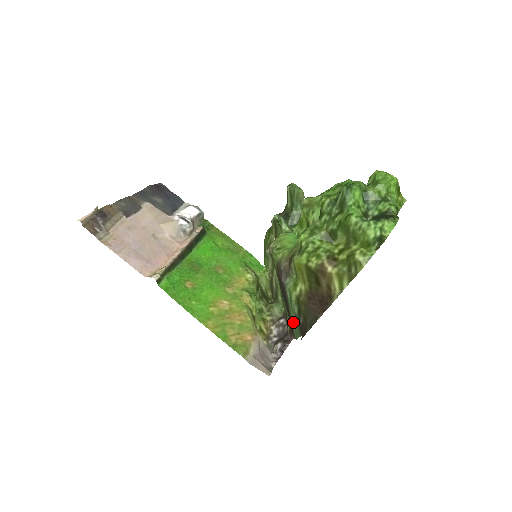
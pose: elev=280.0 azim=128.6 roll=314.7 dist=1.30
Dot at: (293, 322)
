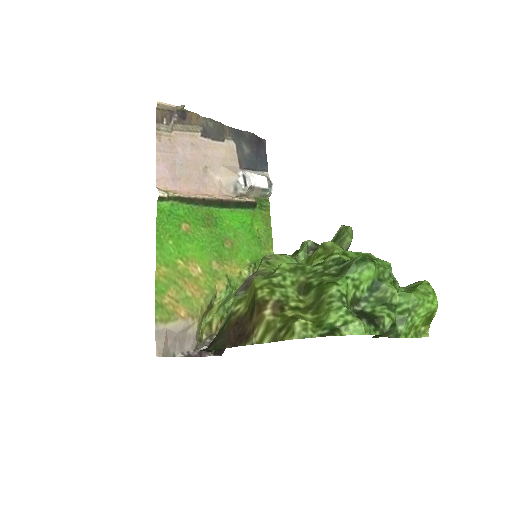
Dot at: occluded
